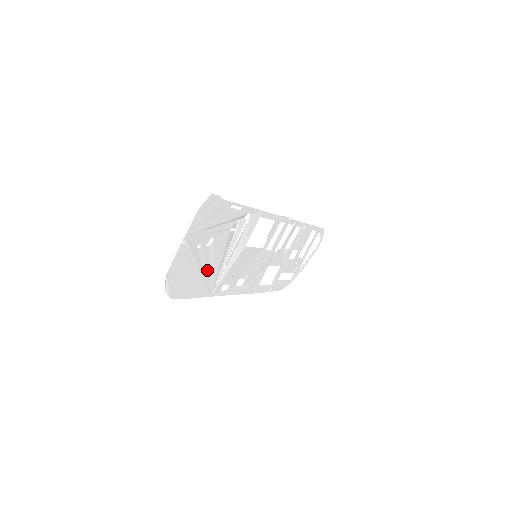
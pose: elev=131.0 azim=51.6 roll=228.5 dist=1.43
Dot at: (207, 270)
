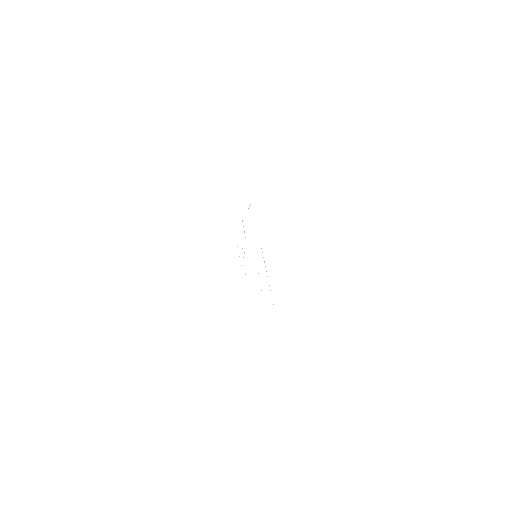
Dot at: occluded
